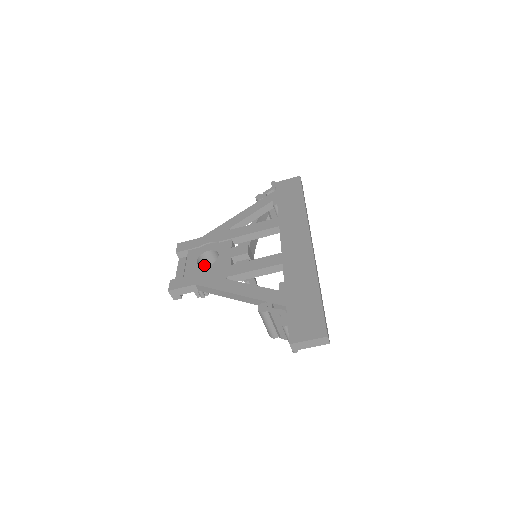
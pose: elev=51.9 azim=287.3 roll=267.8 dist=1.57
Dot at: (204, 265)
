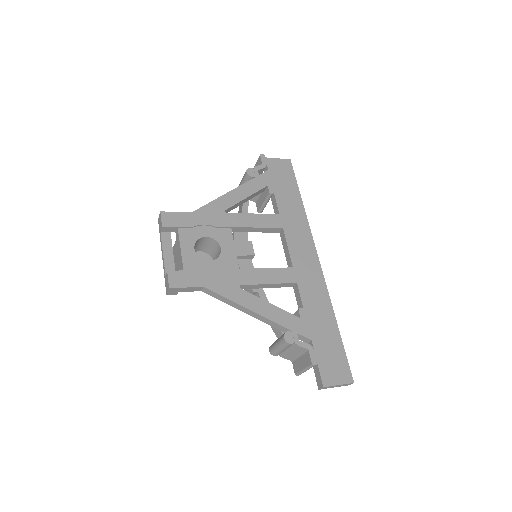
Dot at: occluded
